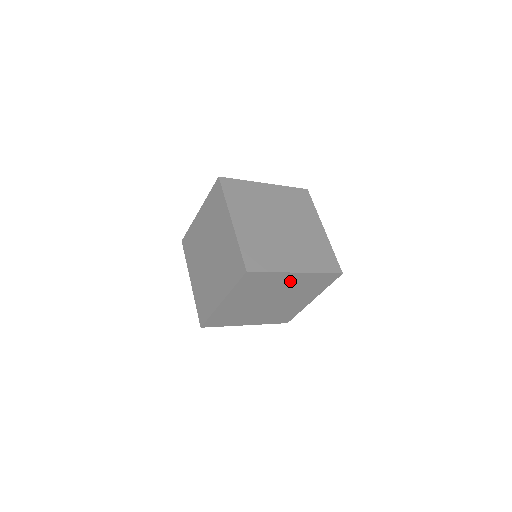
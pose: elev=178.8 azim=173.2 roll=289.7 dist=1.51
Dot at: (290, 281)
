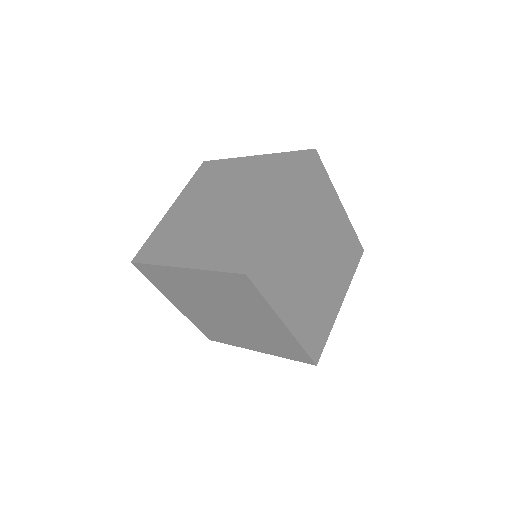
Dot at: (267, 322)
